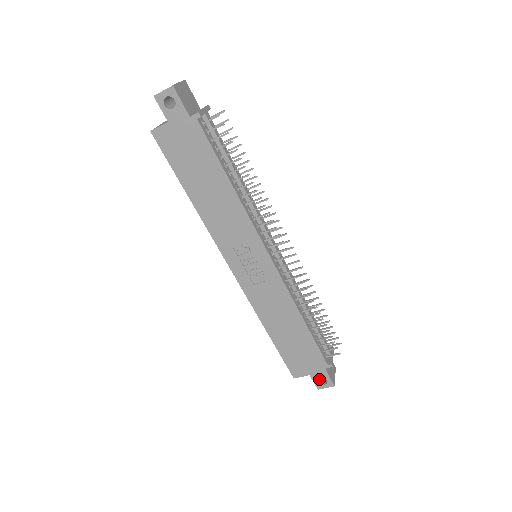
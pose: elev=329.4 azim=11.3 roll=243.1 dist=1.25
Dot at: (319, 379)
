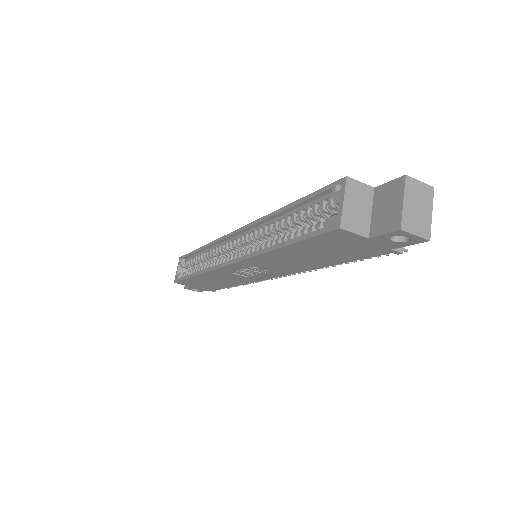
Dot at: occluded
